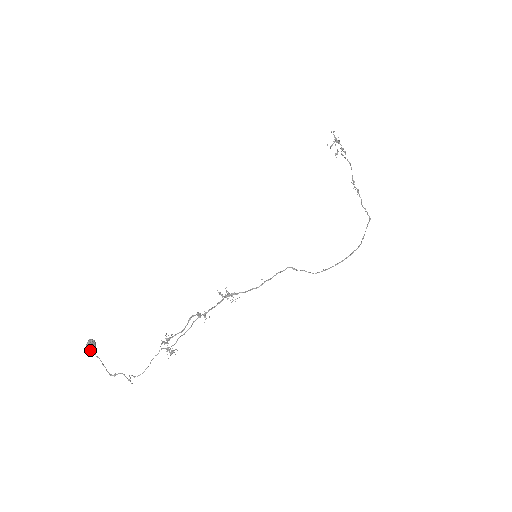
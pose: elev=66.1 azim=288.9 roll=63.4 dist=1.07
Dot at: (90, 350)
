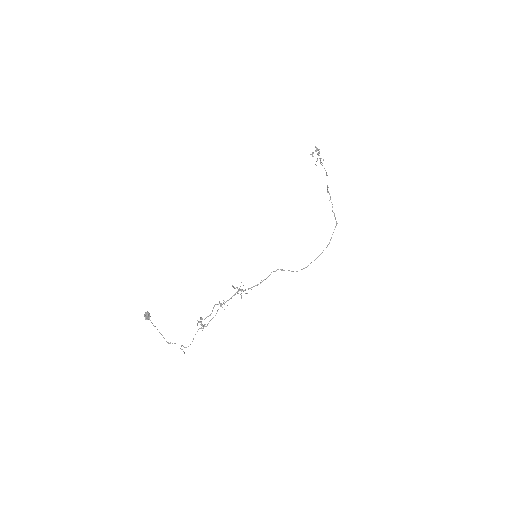
Dot at: (147, 319)
